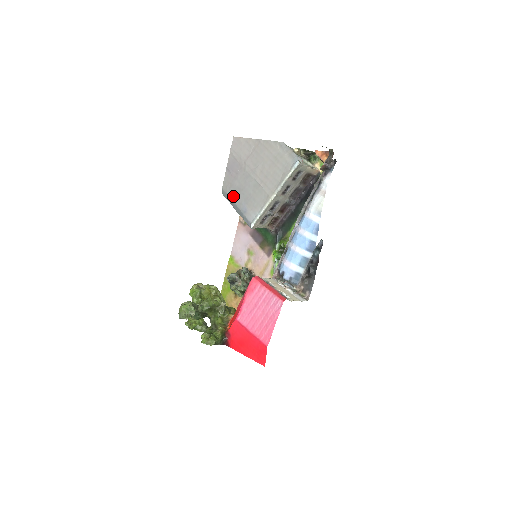
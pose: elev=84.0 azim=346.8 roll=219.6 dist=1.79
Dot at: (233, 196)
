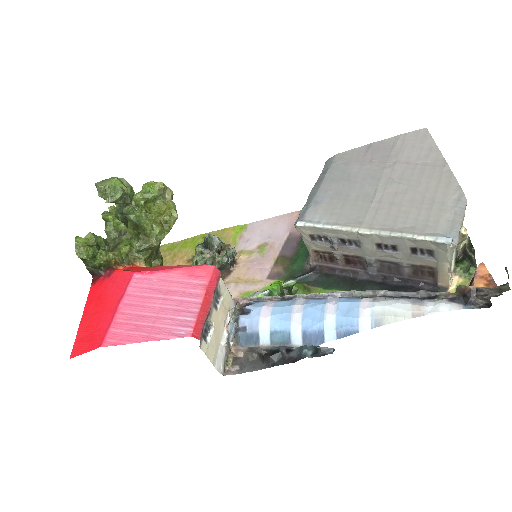
Dot at: (332, 174)
